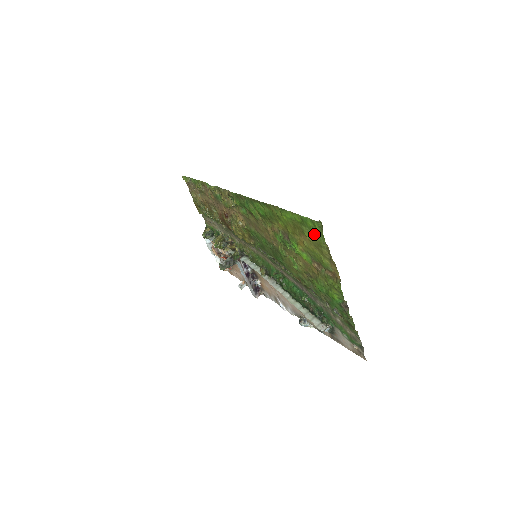
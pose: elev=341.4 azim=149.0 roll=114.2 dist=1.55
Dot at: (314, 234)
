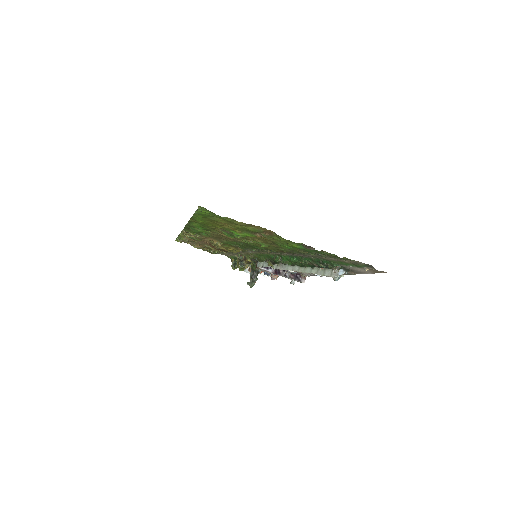
Dot at: (217, 217)
